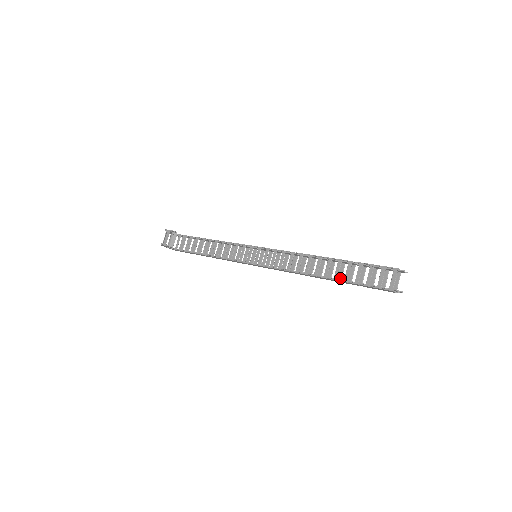
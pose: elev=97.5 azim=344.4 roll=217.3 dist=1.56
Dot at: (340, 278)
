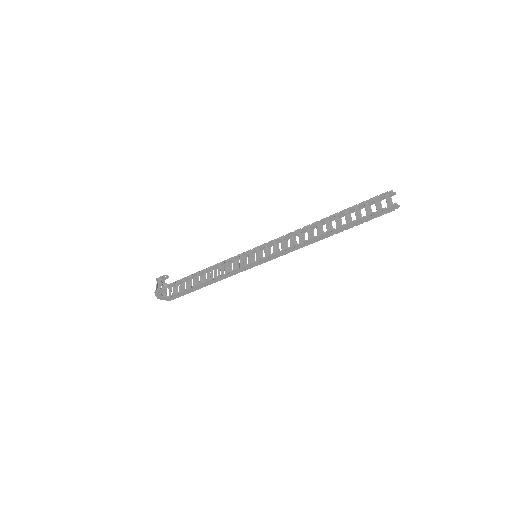
Dot at: (341, 228)
